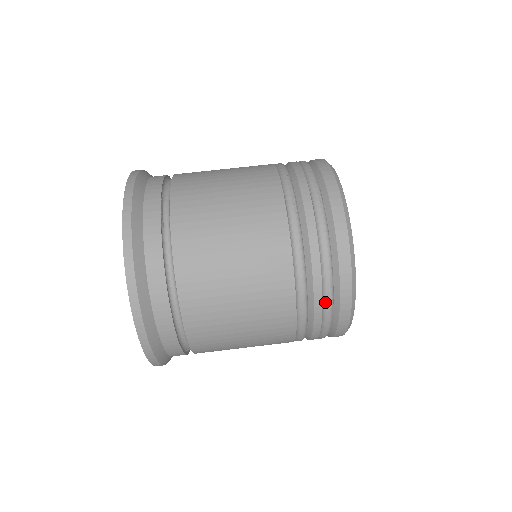
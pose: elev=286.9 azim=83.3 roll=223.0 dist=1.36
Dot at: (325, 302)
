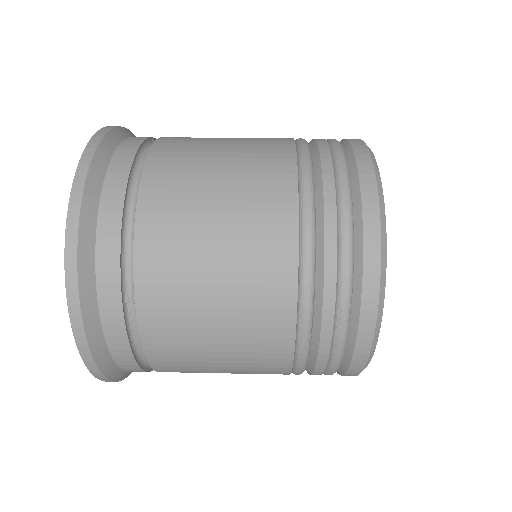
Dot at: (340, 198)
